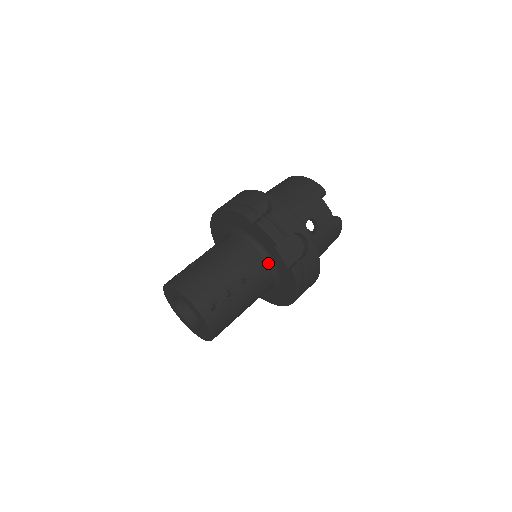
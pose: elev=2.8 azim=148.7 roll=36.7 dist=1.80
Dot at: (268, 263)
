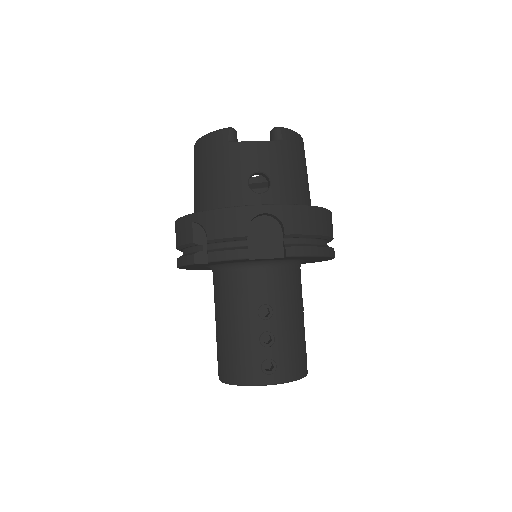
Dot at: (266, 267)
